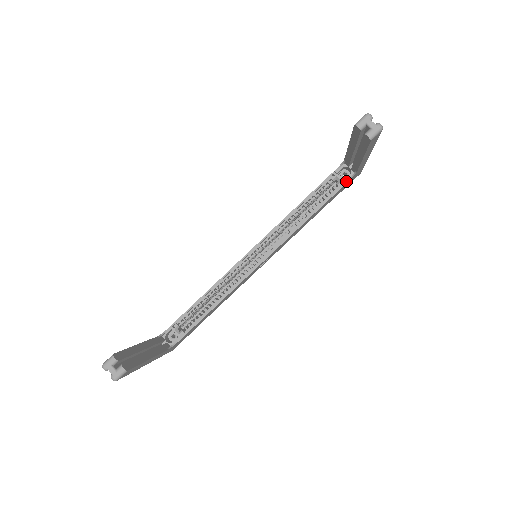
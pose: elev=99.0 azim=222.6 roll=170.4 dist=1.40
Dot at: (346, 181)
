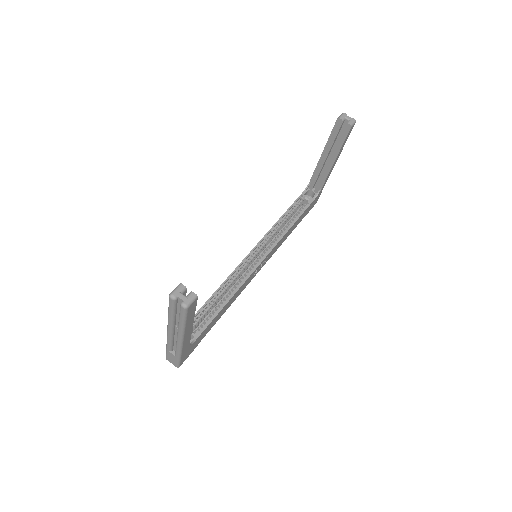
Dot at: (313, 199)
